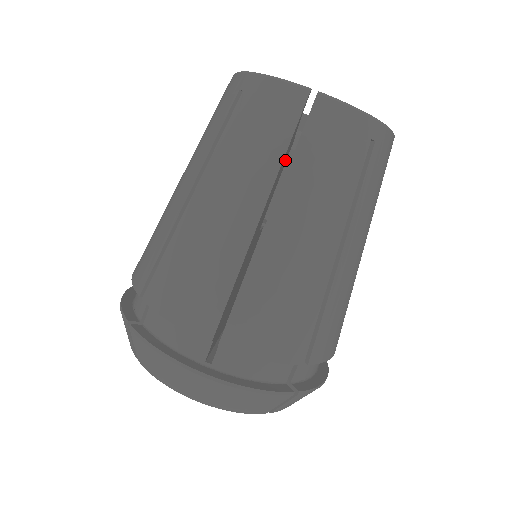
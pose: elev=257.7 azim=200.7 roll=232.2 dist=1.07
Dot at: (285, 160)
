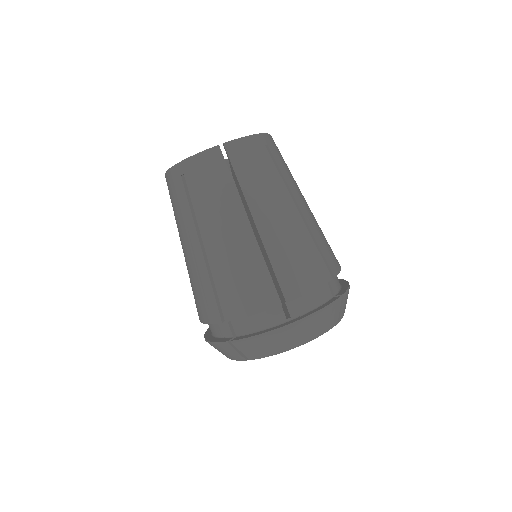
Dot at: occluded
